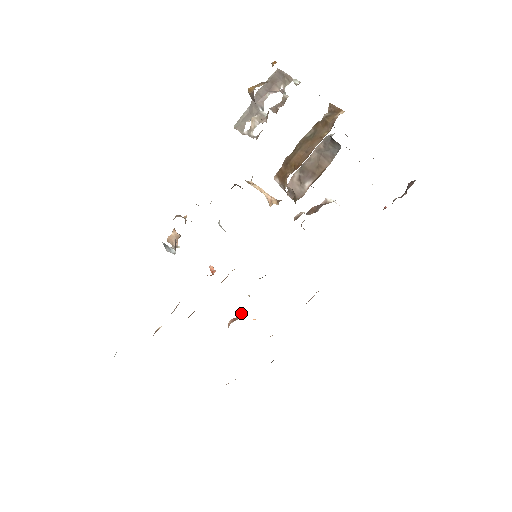
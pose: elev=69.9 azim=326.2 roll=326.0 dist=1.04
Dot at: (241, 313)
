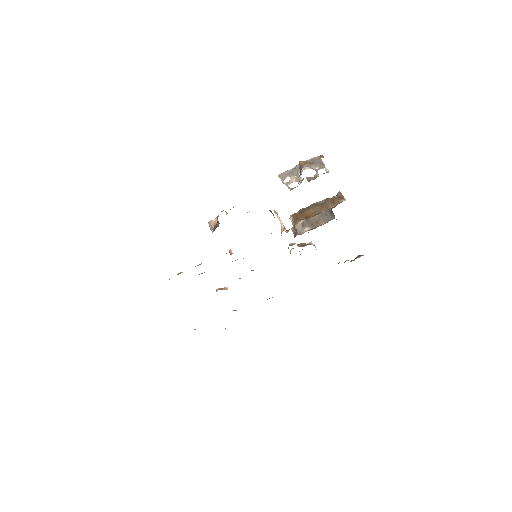
Dot at: (227, 287)
